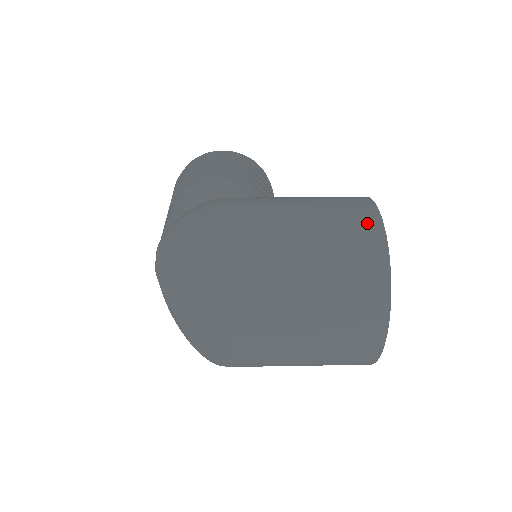
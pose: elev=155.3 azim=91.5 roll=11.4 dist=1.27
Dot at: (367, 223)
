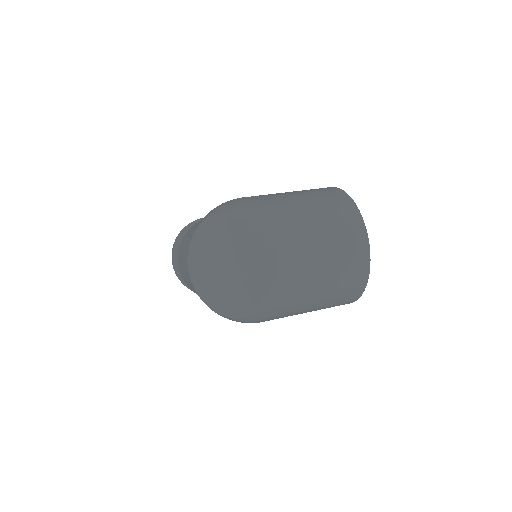
Dot at: (328, 189)
